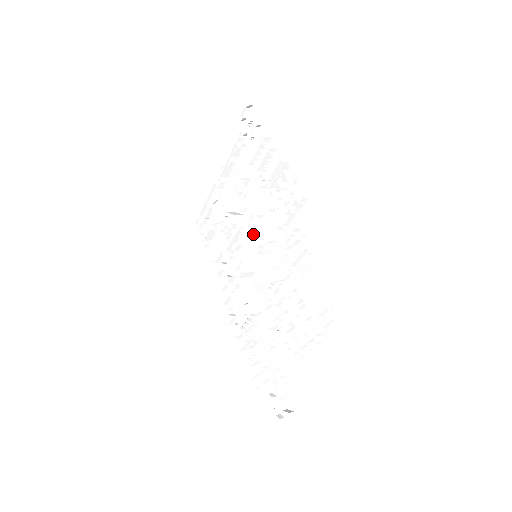
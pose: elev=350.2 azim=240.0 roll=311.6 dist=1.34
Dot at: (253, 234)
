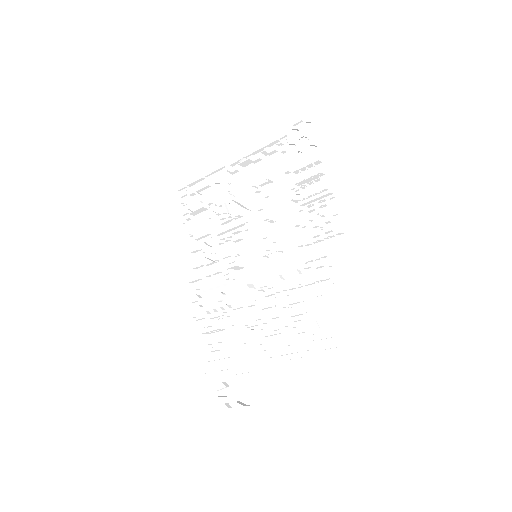
Dot at: (256, 233)
